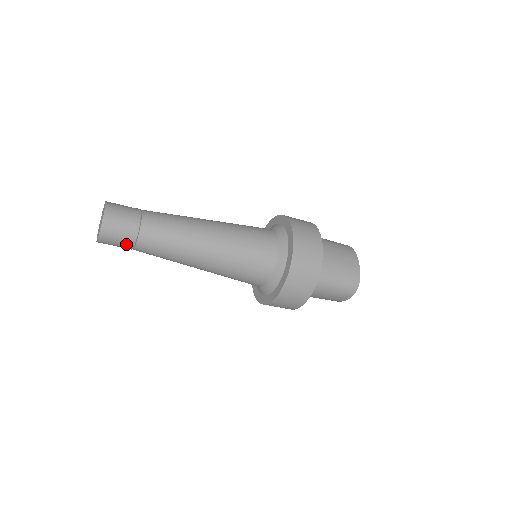
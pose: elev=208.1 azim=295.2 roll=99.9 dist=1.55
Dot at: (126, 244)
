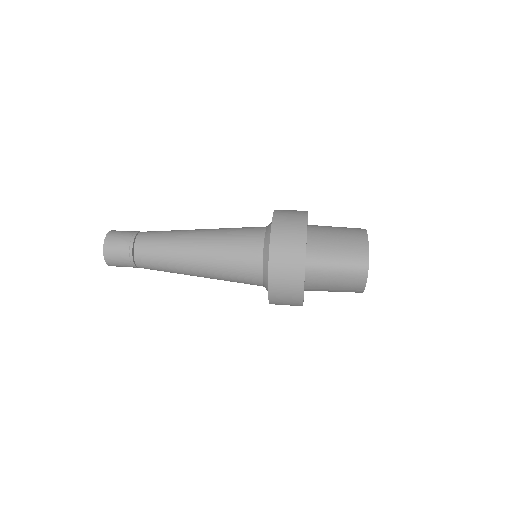
Dot at: occluded
